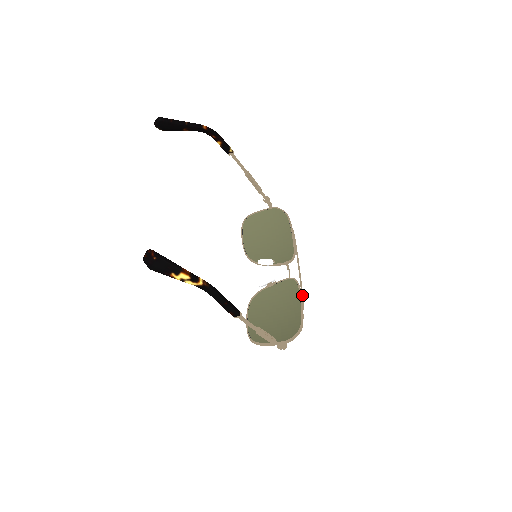
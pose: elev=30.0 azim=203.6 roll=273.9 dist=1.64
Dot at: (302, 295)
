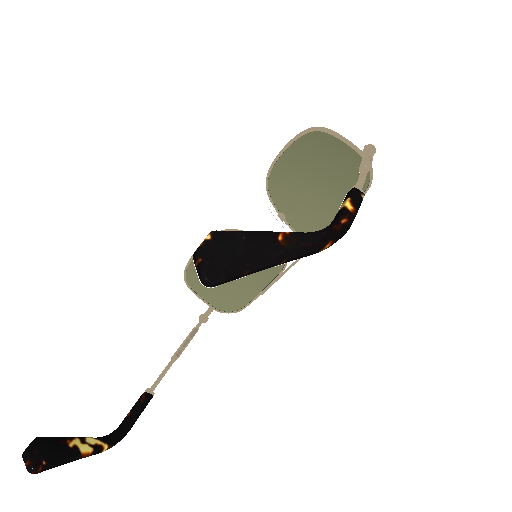
Dot at: occluded
